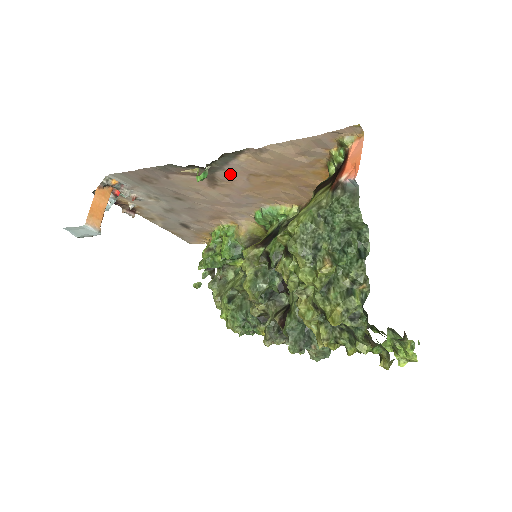
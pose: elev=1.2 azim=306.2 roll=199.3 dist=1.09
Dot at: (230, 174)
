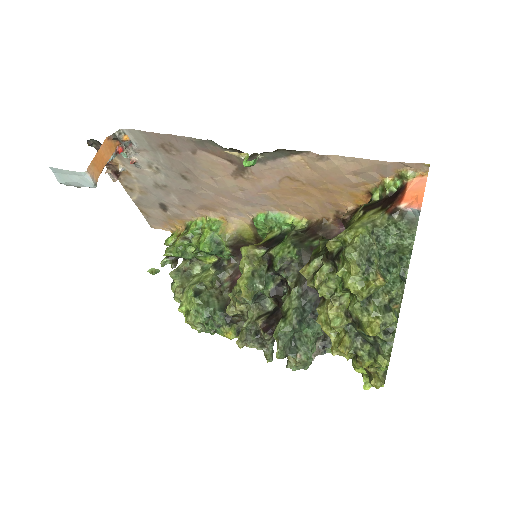
Dot at: (267, 170)
